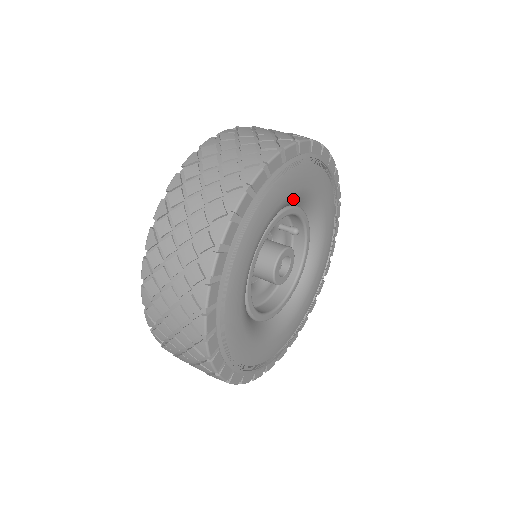
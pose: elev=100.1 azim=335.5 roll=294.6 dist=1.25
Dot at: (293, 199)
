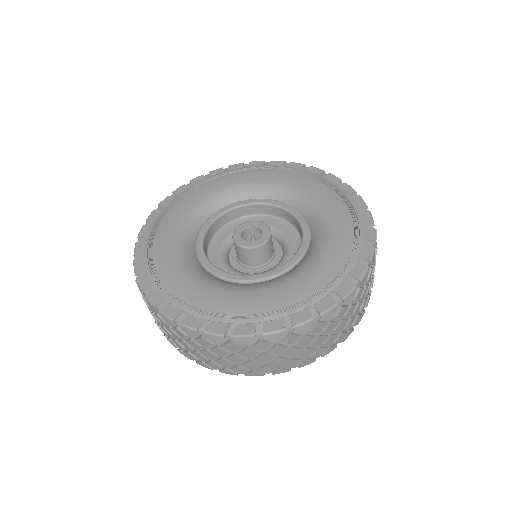
Dot at: occluded
